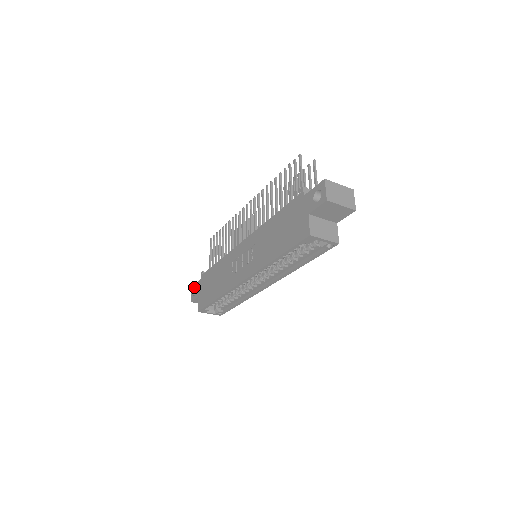
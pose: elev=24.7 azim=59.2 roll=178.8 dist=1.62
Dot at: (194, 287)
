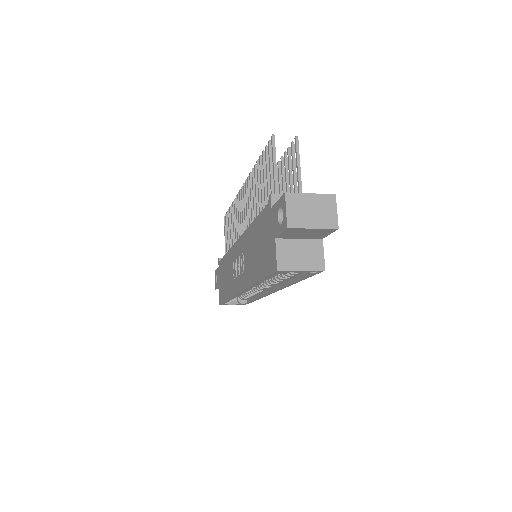
Dot at: (215, 273)
